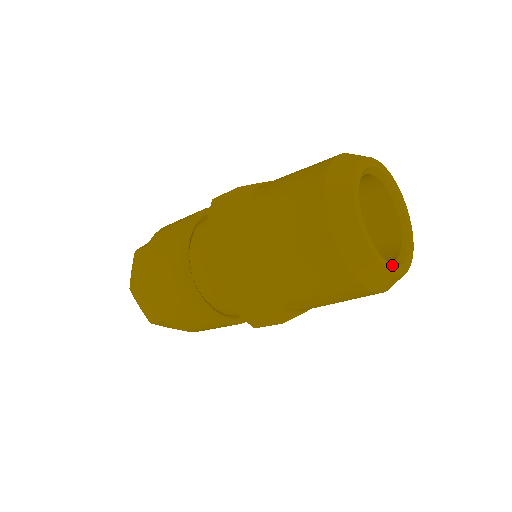
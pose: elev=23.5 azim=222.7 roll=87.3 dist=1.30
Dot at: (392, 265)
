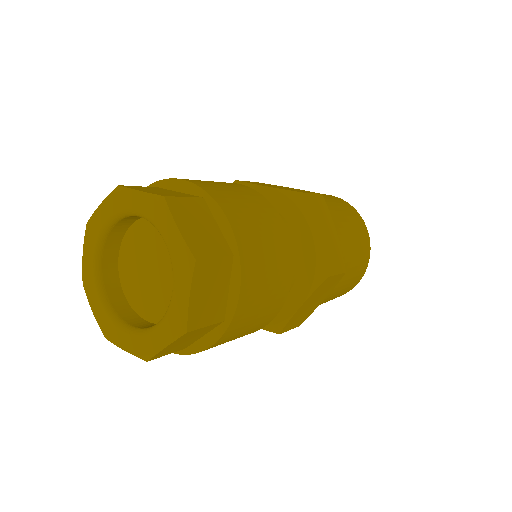
Dot at: occluded
